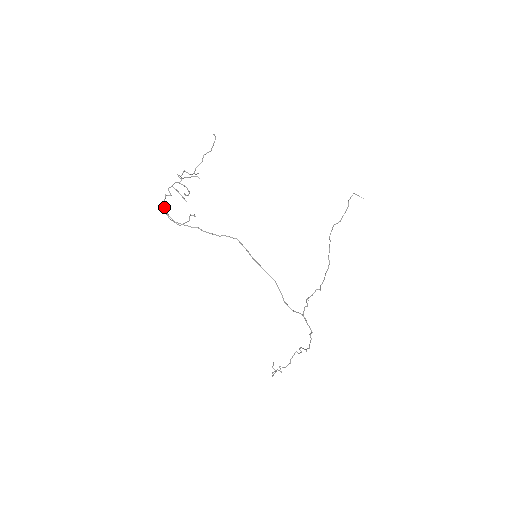
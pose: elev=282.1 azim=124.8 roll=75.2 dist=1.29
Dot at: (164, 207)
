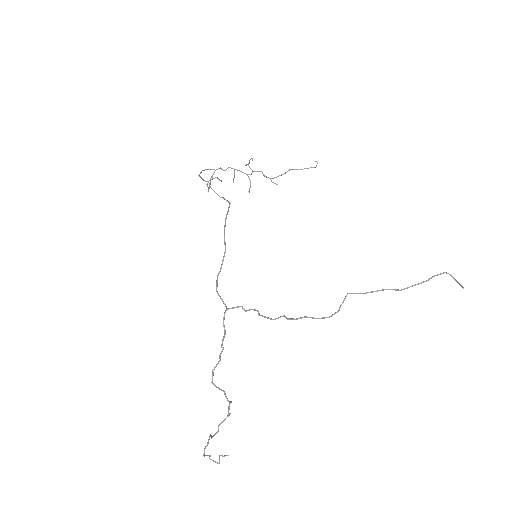
Dot at: (212, 177)
